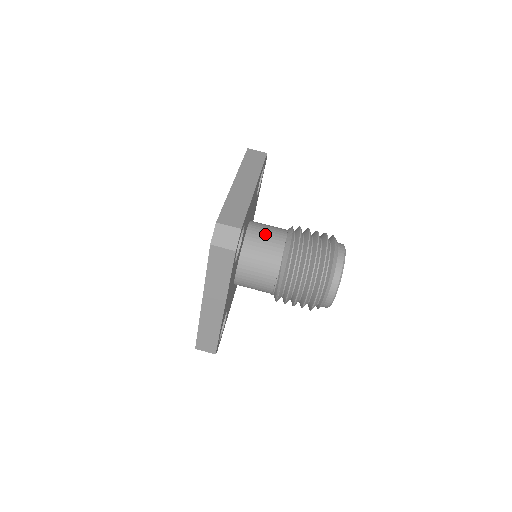
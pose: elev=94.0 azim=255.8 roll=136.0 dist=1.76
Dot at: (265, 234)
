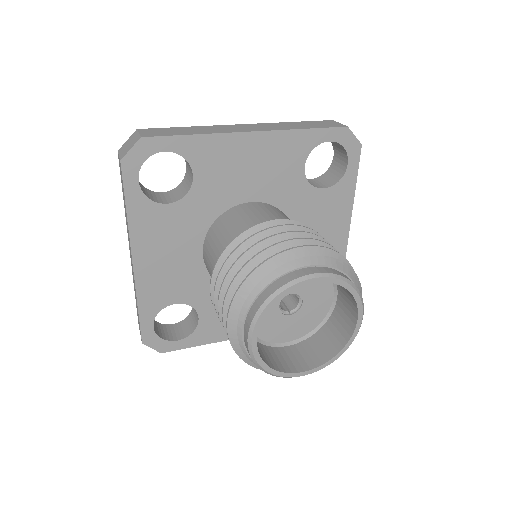
Dot at: occluded
